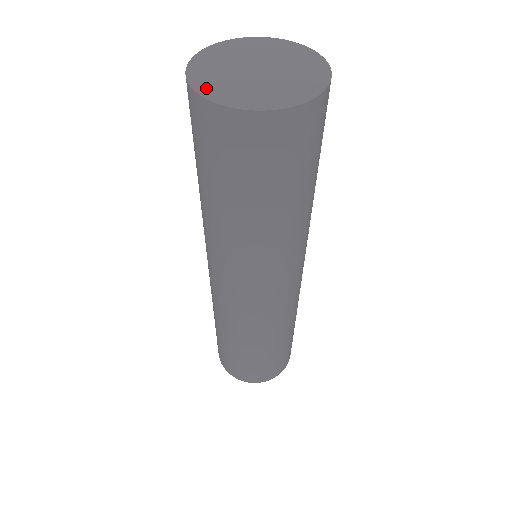
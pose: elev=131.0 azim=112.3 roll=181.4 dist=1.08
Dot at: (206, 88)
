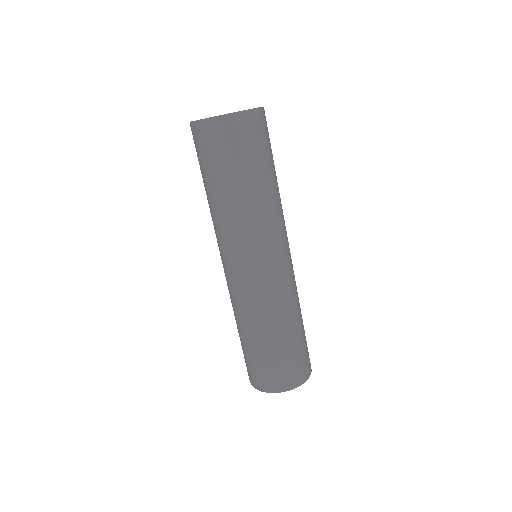
Dot at: occluded
